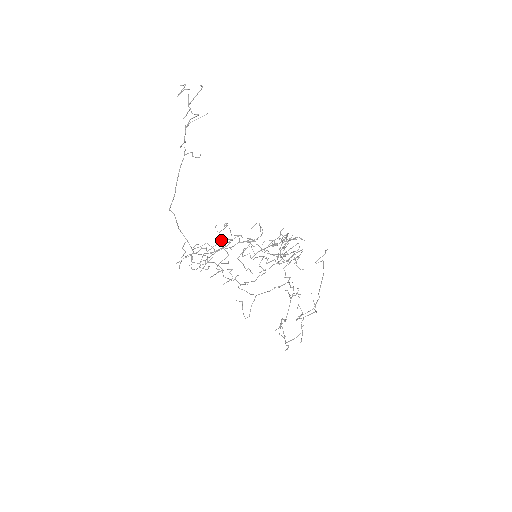
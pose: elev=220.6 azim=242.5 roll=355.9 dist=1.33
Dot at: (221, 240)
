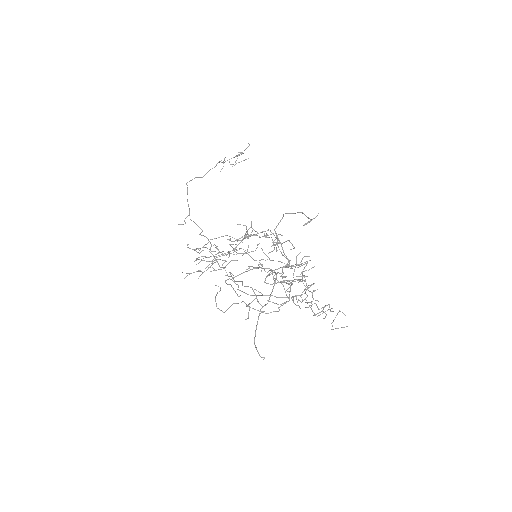
Dot at: (226, 235)
